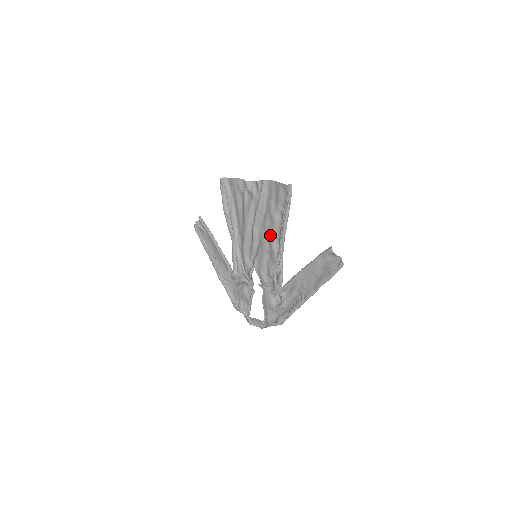
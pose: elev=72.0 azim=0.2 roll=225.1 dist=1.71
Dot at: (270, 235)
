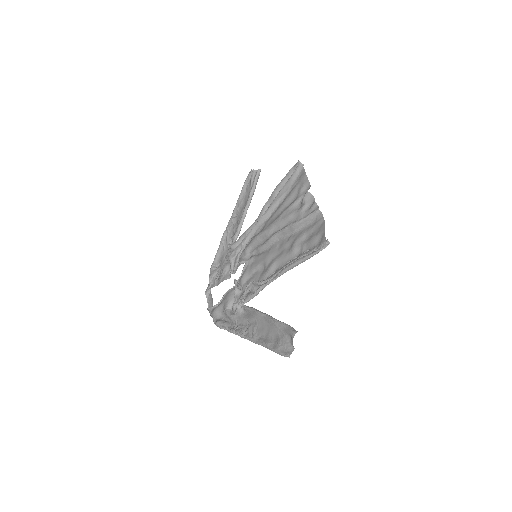
Dot at: (278, 256)
